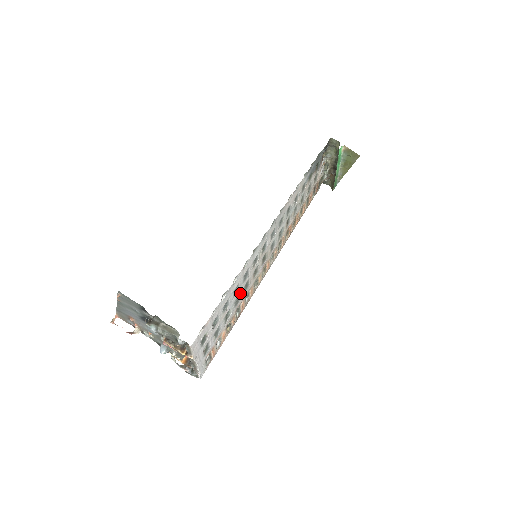
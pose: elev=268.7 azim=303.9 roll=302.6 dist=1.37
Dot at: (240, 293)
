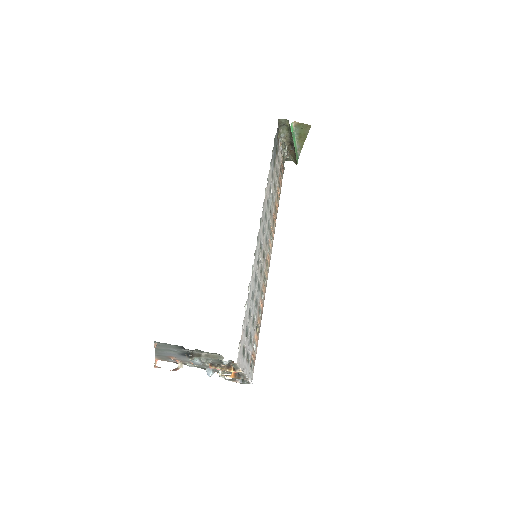
Dot at: (256, 296)
